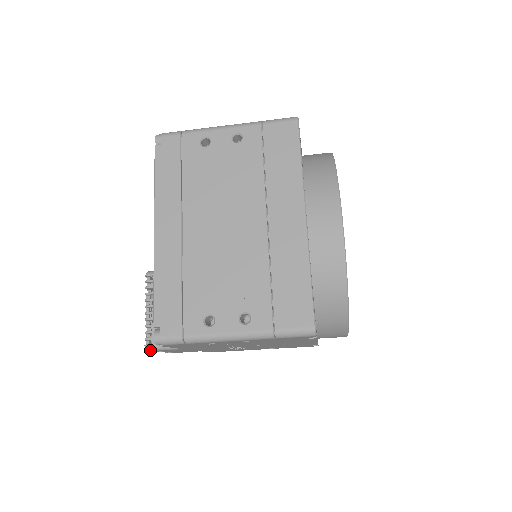
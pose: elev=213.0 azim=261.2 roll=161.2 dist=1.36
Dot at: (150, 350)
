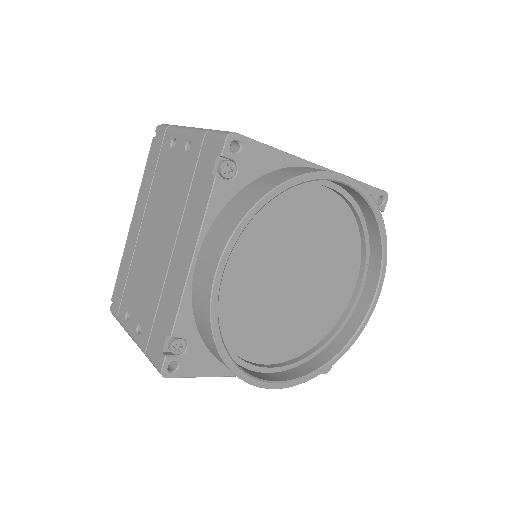
Dot at: occluded
